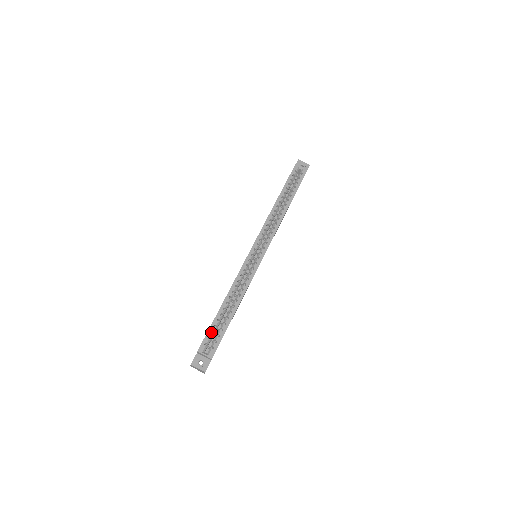
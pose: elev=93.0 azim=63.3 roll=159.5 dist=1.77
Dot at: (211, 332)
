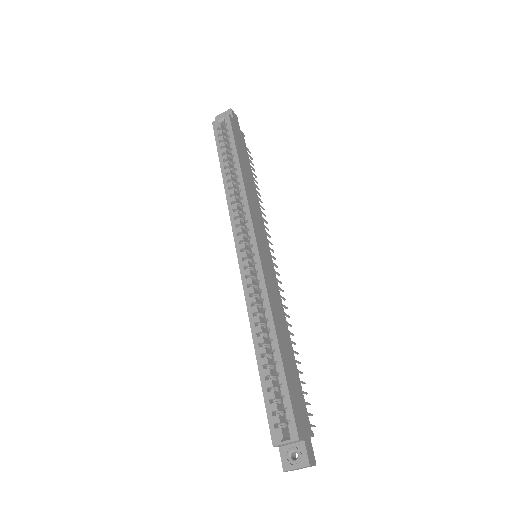
Dot at: (275, 401)
